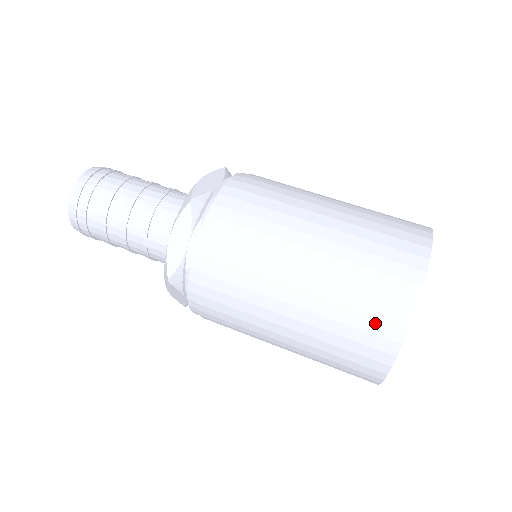
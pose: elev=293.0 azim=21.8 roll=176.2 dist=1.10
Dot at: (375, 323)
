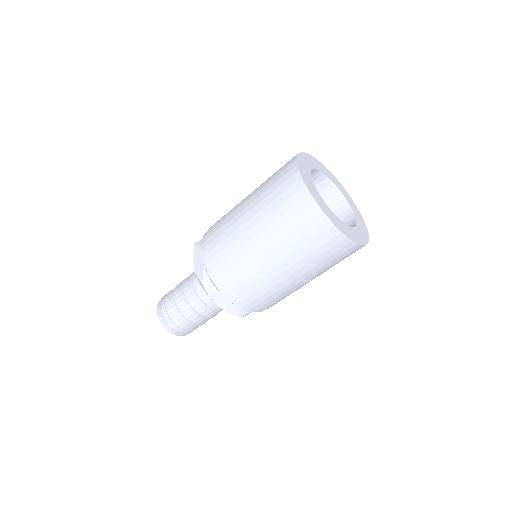
Dot at: (288, 192)
